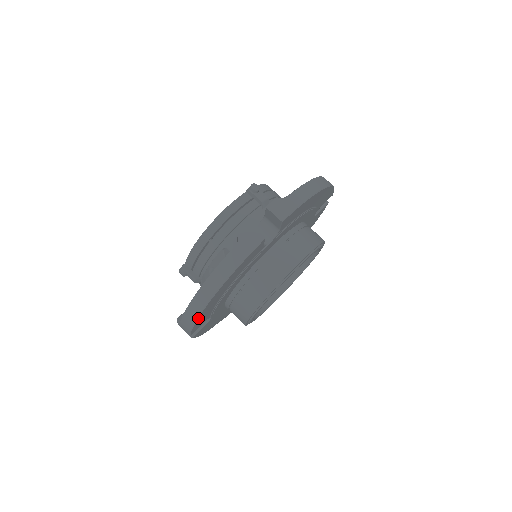
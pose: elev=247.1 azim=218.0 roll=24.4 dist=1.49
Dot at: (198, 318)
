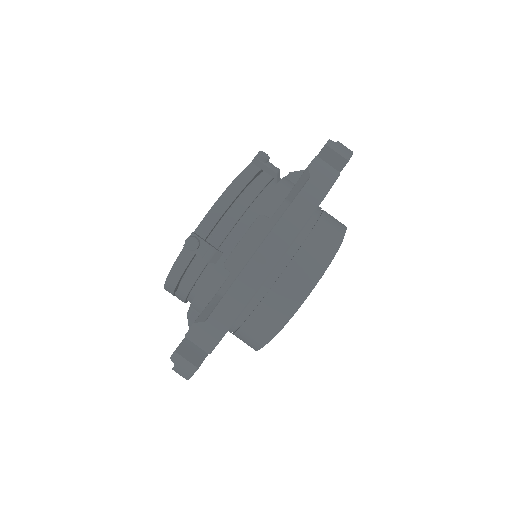
Dot at: occluded
